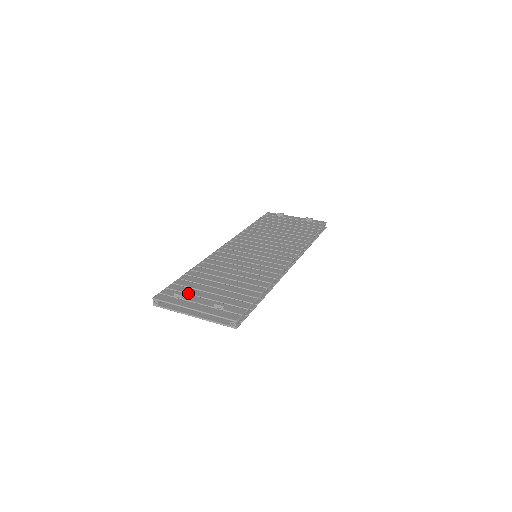
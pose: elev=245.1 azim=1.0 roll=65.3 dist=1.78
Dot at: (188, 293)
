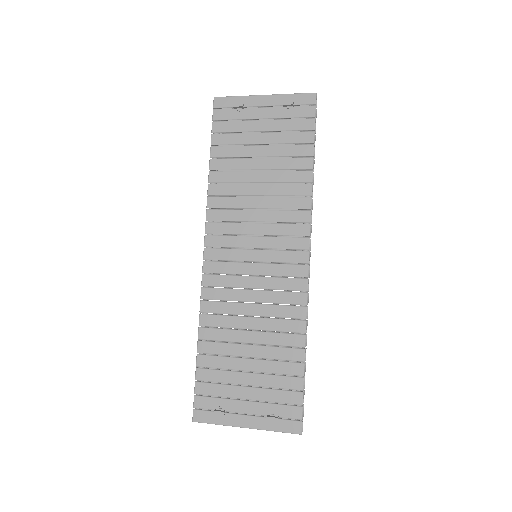
Dot at: occluded
